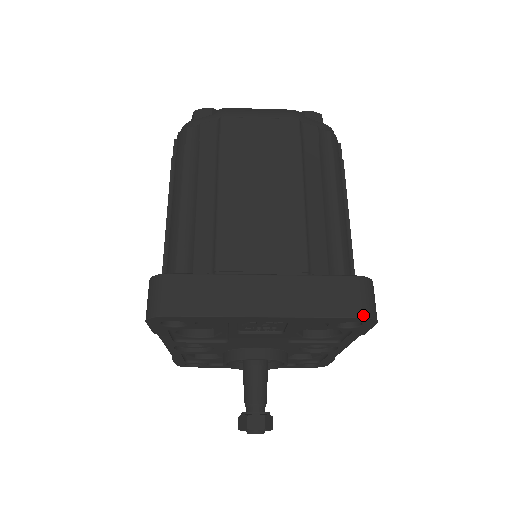
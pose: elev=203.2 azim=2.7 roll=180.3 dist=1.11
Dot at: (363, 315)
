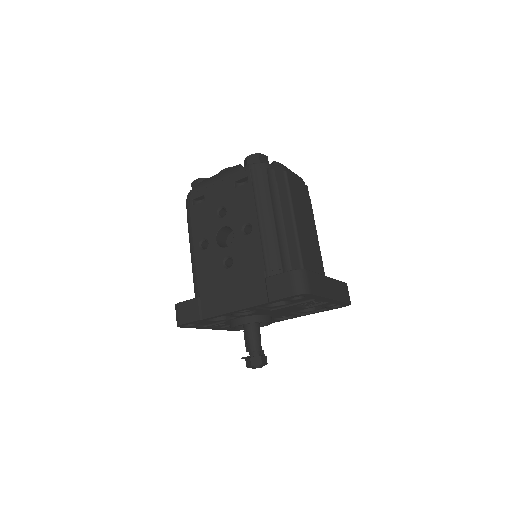
Dot at: occluded
